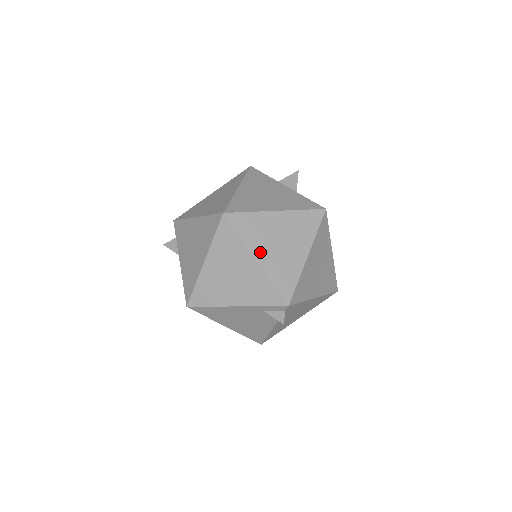
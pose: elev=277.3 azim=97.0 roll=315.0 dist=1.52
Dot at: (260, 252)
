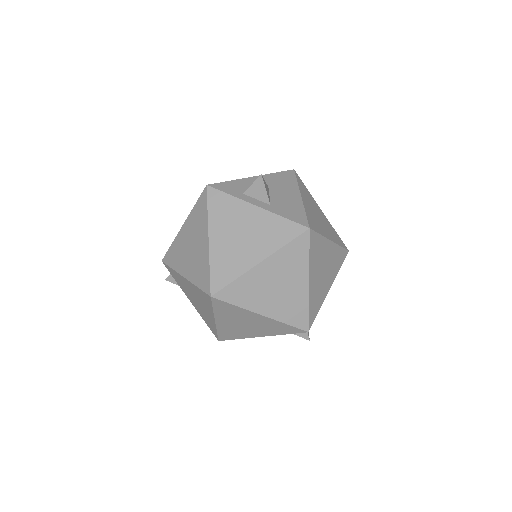
Dot at: (262, 307)
